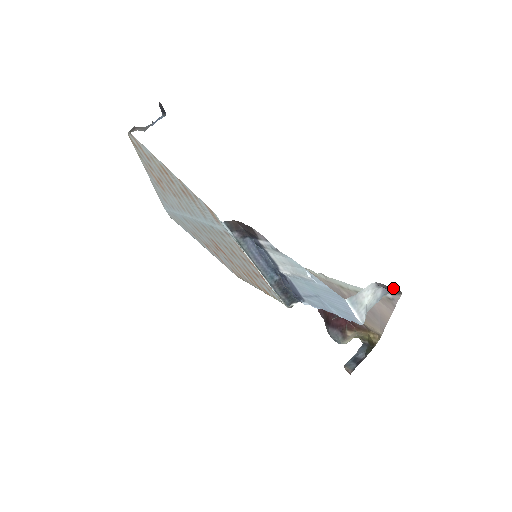
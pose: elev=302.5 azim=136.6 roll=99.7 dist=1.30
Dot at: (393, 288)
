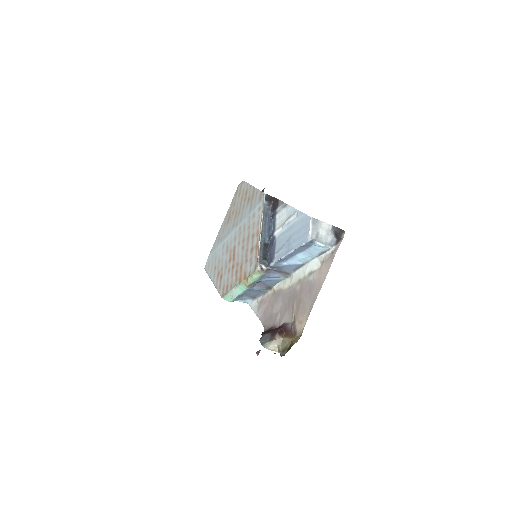
Dot at: (341, 229)
